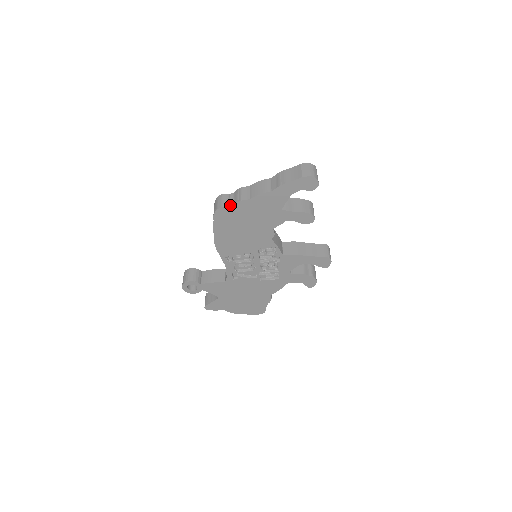
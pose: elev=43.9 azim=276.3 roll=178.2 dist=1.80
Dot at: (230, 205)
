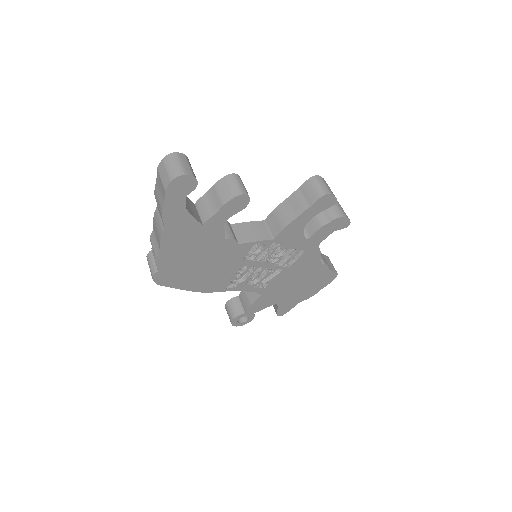
Dot at: (157, 267)
